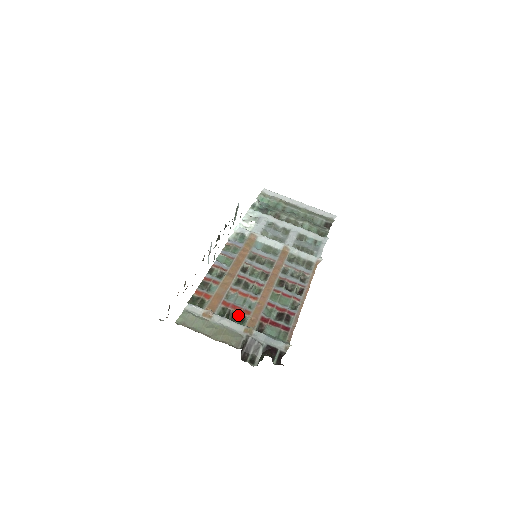
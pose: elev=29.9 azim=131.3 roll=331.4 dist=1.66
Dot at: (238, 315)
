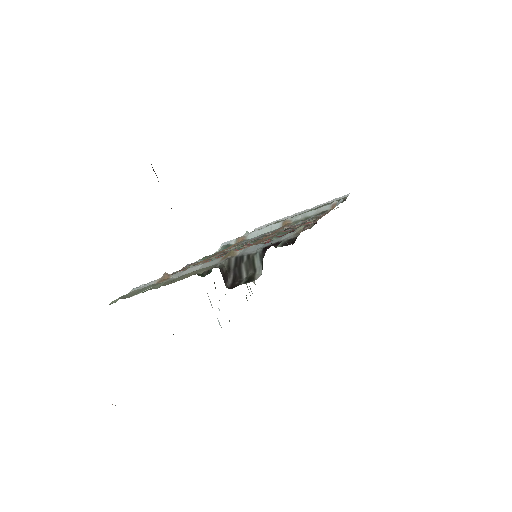
Dot at: occluded
